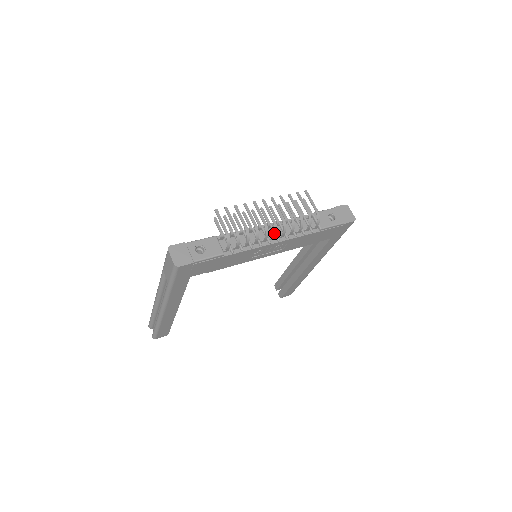
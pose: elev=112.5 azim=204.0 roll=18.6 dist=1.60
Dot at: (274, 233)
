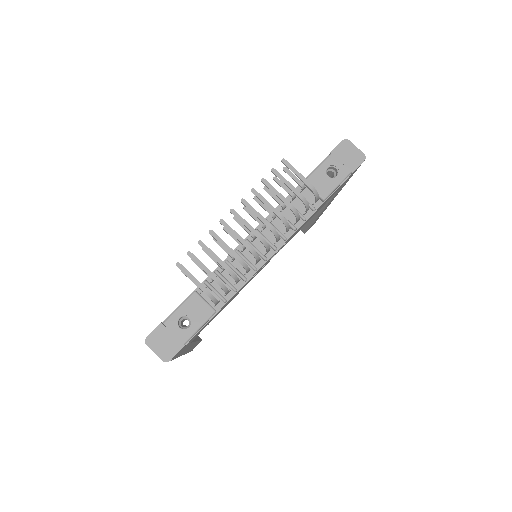
Dot at: (266, 249)
